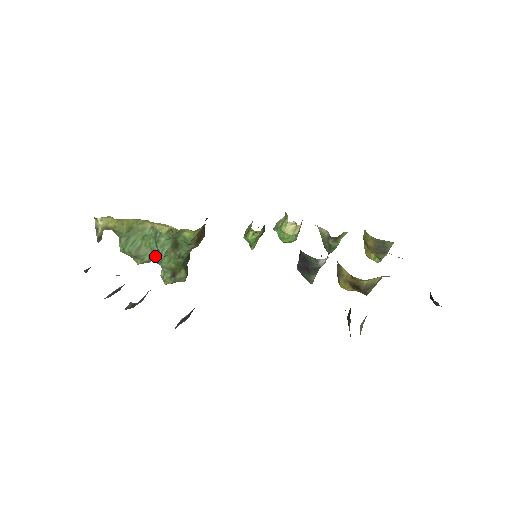
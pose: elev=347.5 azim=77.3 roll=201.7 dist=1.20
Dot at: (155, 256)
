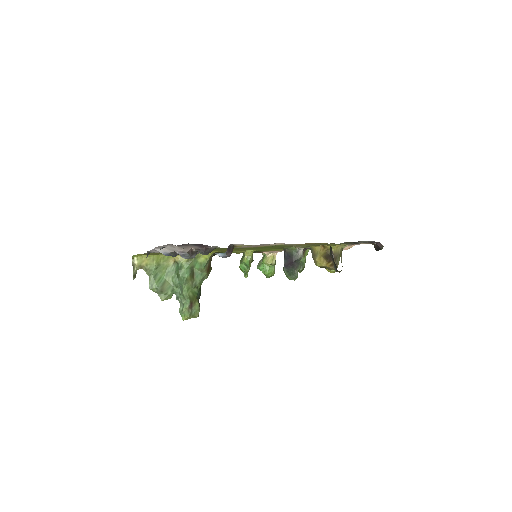
Dot at: (175, 291)
